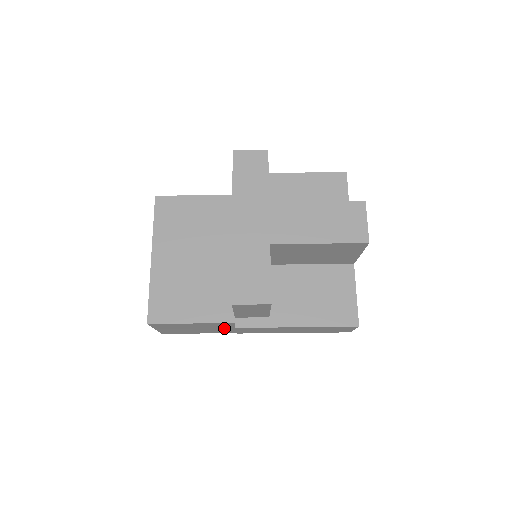
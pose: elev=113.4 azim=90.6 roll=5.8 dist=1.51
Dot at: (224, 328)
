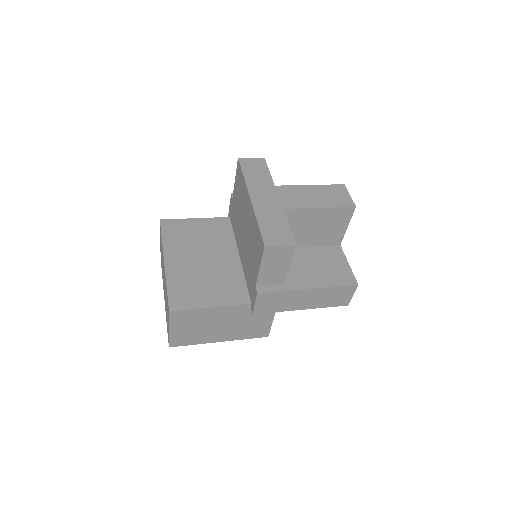
Dot at: (235, 323)
